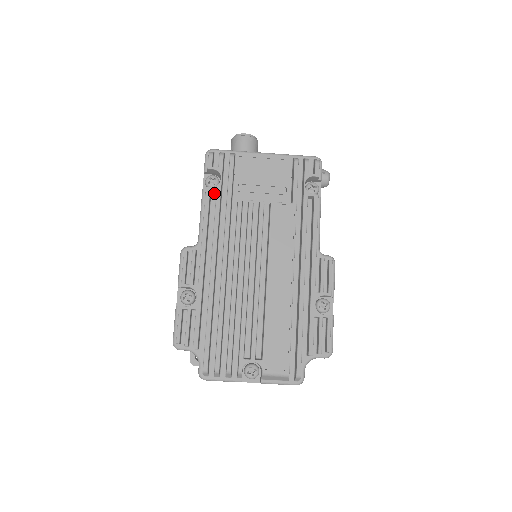
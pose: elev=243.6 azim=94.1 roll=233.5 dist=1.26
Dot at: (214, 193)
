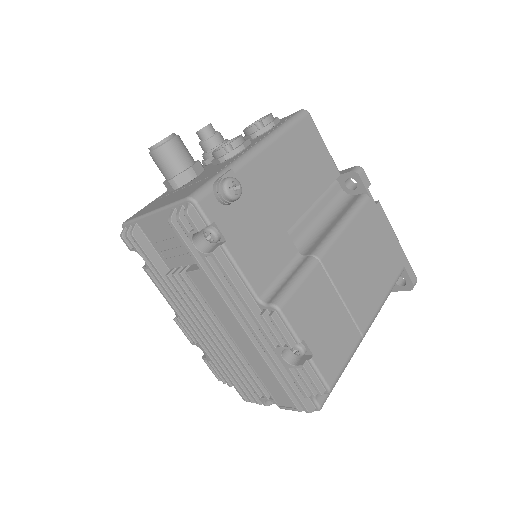
Dot at: occluded
